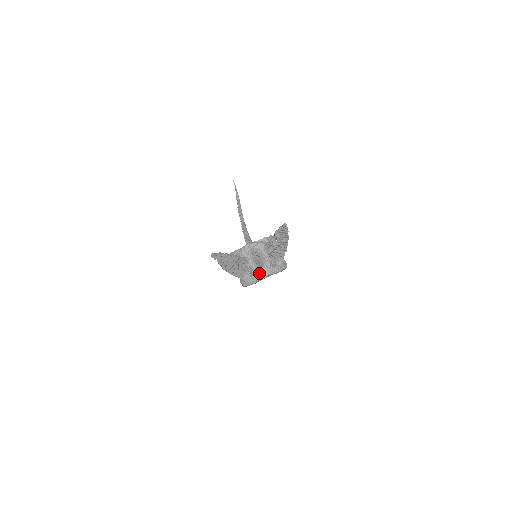
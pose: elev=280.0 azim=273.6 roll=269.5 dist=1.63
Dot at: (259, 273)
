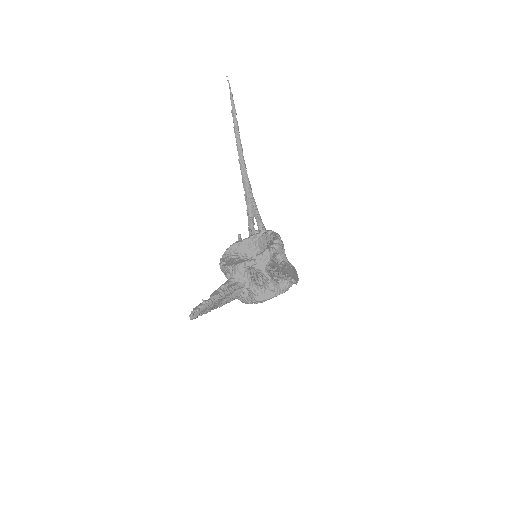
Dot at: (259, 297)
